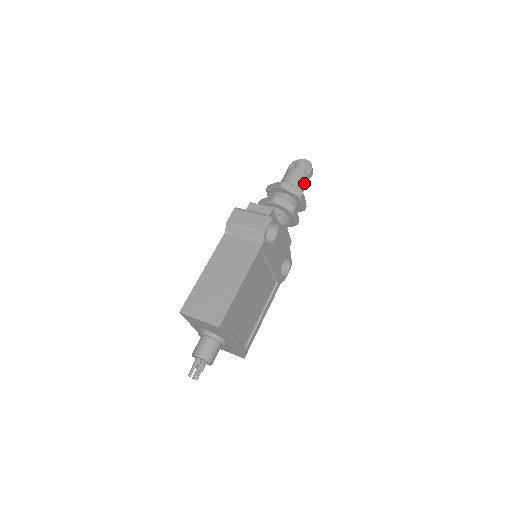
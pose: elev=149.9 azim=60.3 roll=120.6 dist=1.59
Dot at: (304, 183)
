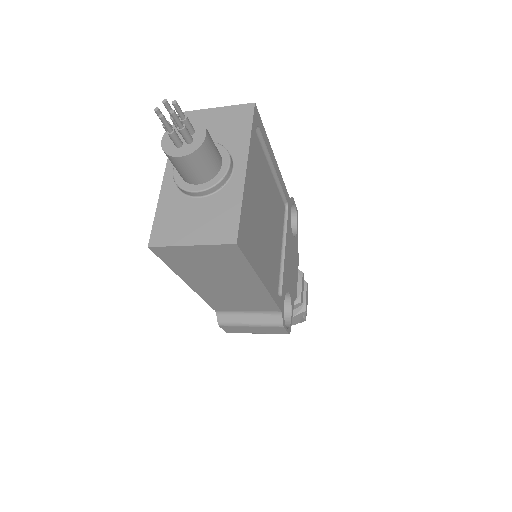
Dot at: occluded
